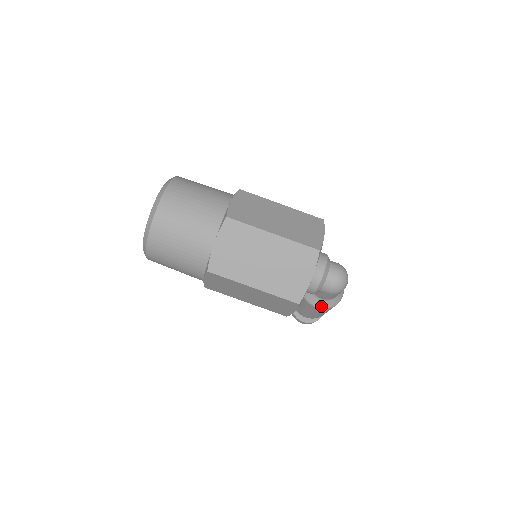
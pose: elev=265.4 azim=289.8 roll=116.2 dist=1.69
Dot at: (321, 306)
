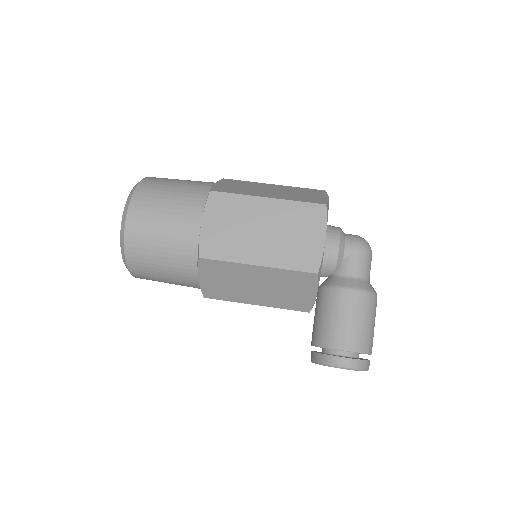
Dot at: (356, 286)
